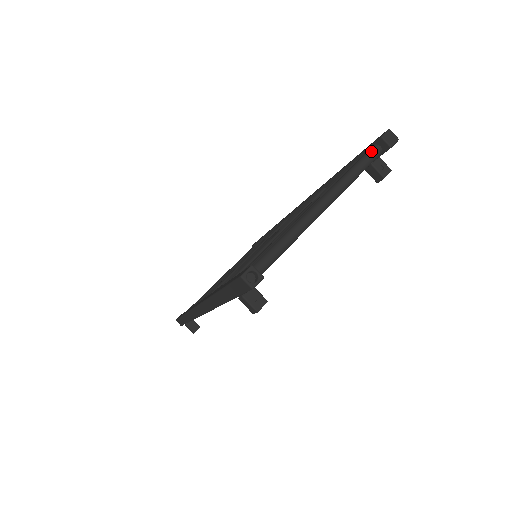
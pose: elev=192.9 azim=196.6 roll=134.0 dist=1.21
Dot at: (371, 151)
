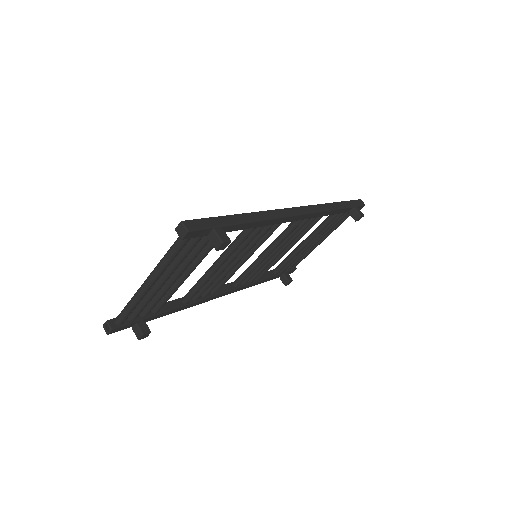
Dot at: (178, 238)
